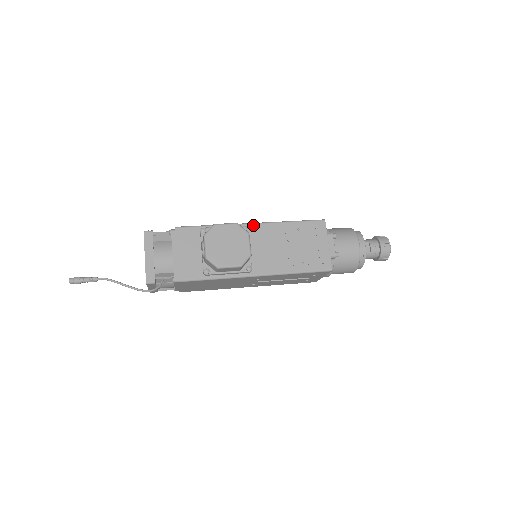
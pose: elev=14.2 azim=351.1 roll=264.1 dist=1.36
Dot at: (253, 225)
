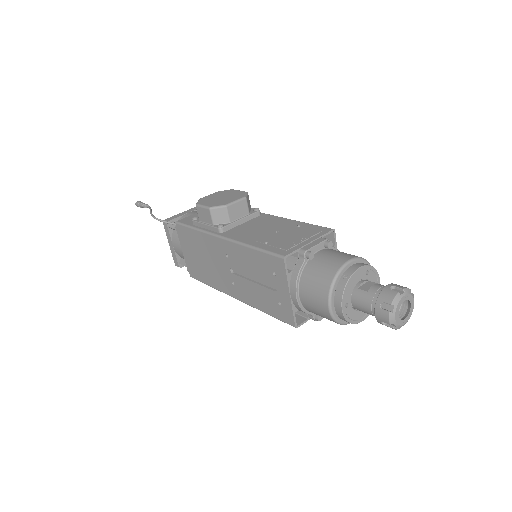
Dot at: (268, 215)
